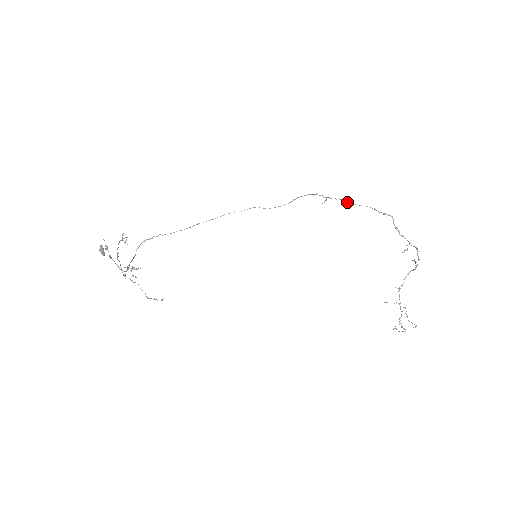
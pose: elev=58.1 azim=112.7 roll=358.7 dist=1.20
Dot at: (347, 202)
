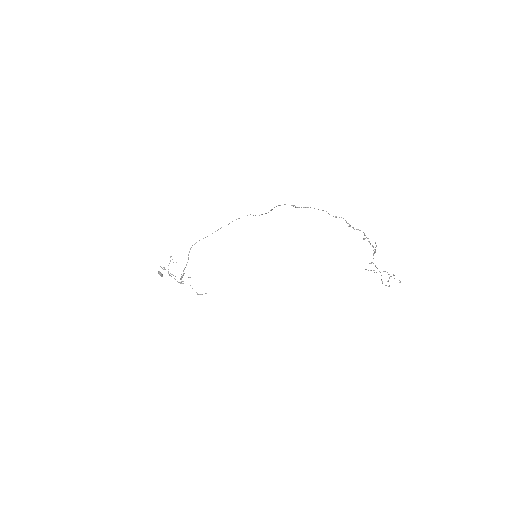
Dot at: occluded
